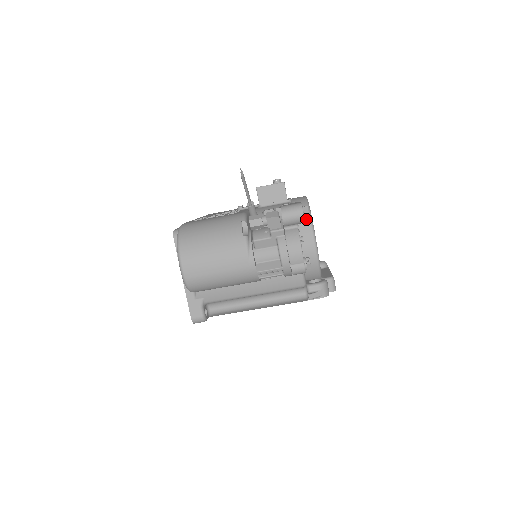
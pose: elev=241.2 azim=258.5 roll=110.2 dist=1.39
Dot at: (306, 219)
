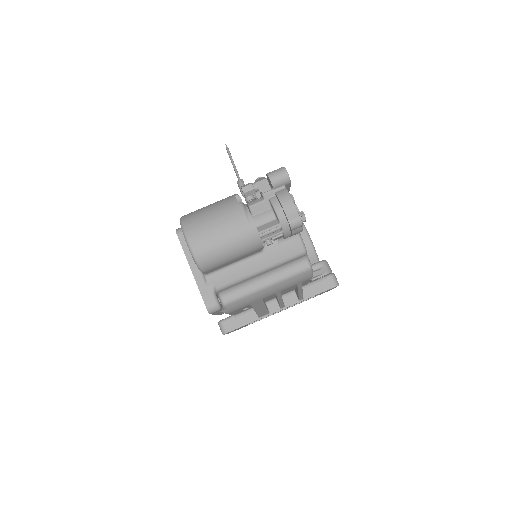
Dot at: occluded
